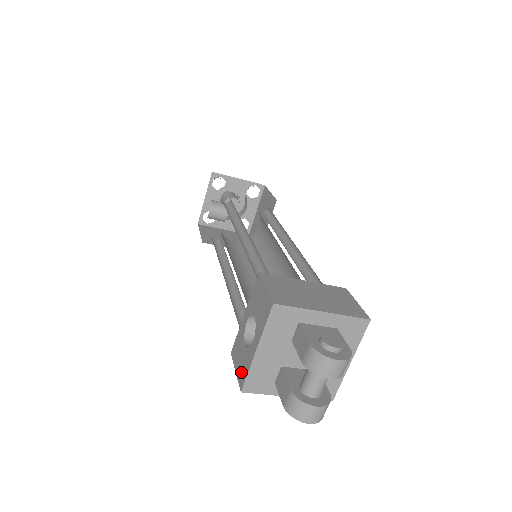
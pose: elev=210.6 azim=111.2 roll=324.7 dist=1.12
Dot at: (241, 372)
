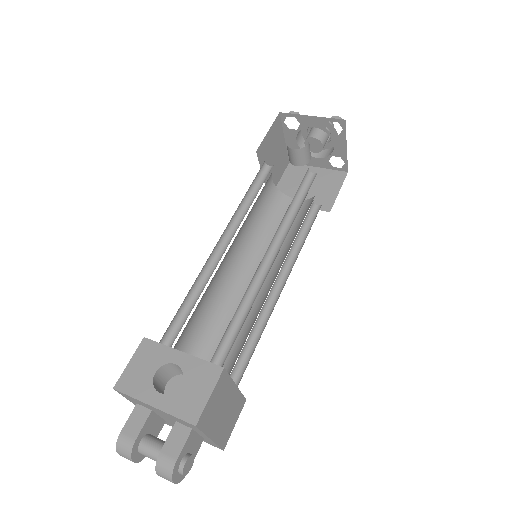
Dot at: (130, 379)
